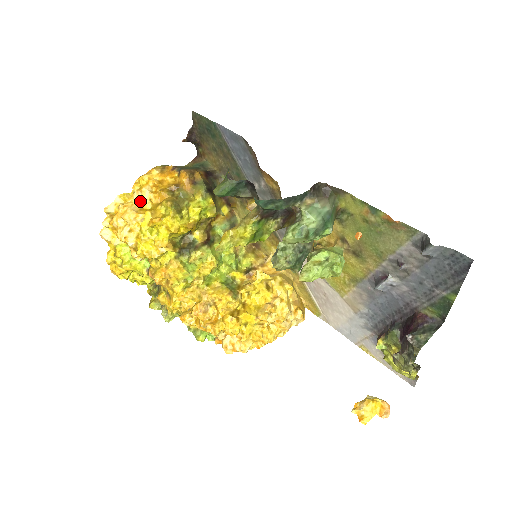
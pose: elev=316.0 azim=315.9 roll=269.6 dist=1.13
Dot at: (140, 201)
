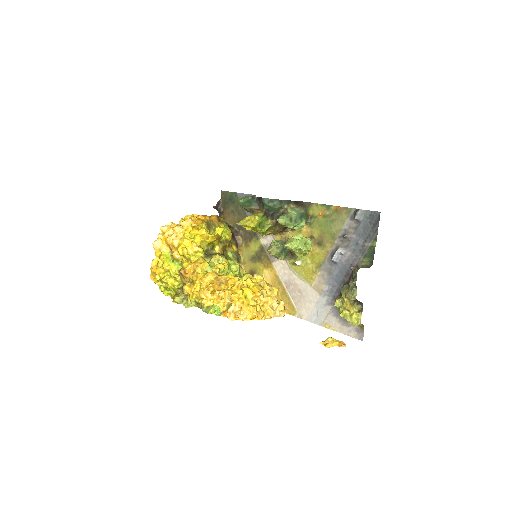
Dot at: (185, 224)
